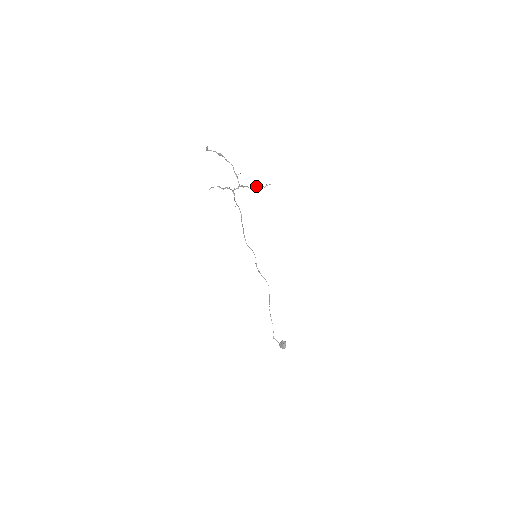
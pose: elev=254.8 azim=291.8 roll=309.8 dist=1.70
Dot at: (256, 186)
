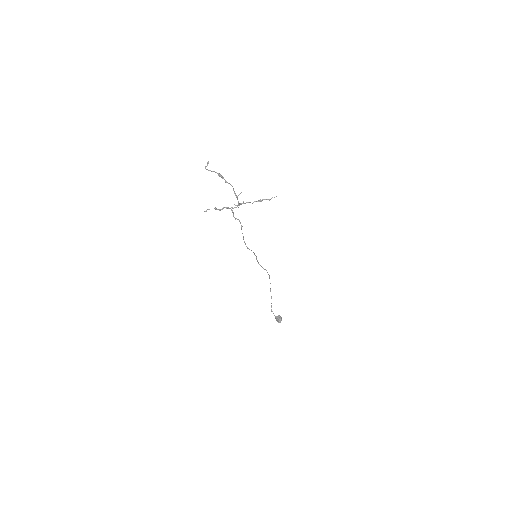
Dot at: (260, 200)
